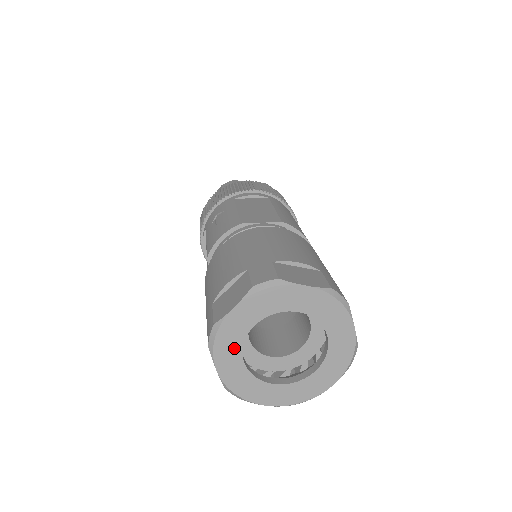
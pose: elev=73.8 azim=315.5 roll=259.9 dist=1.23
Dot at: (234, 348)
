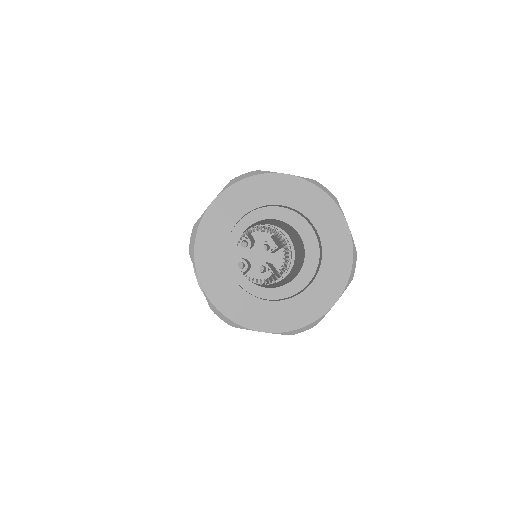
Dot at: (247, 202)
